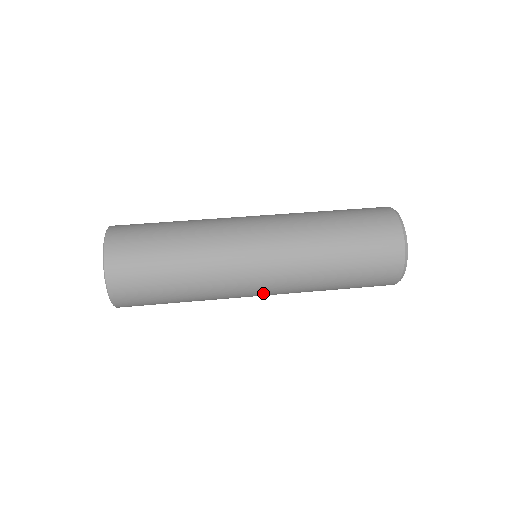
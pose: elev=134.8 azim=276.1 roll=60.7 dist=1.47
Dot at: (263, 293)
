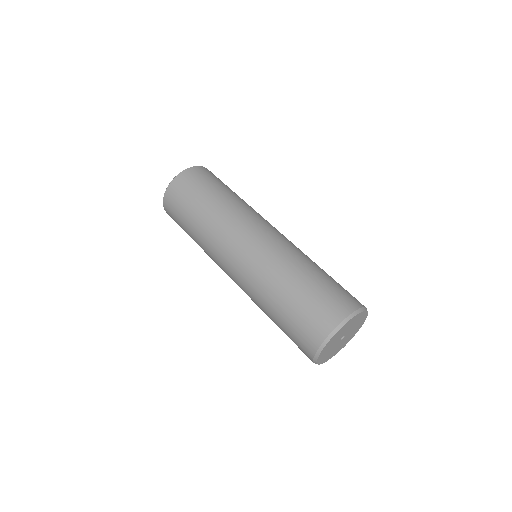
Dot at: occluded
